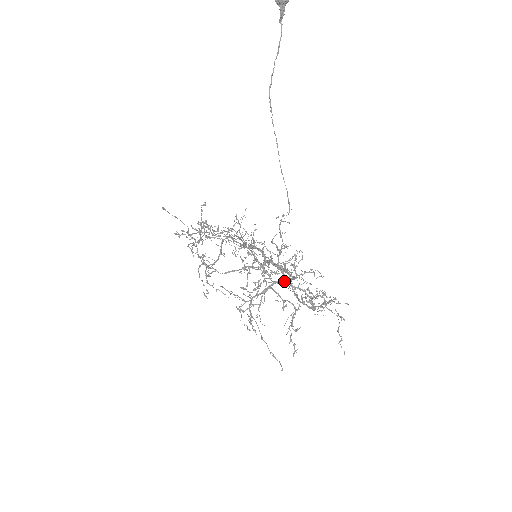
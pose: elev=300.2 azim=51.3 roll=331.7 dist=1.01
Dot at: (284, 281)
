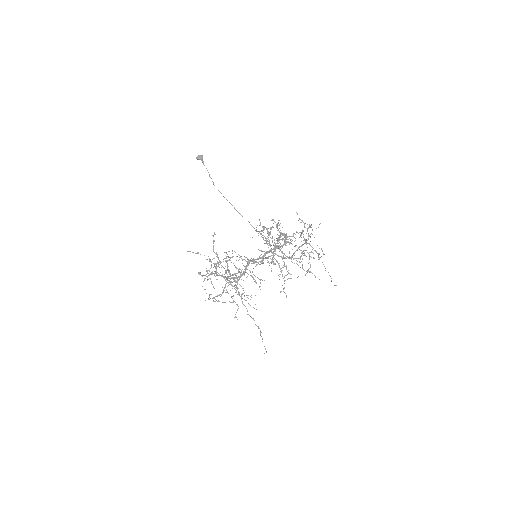
Dot at: (284, 234)
